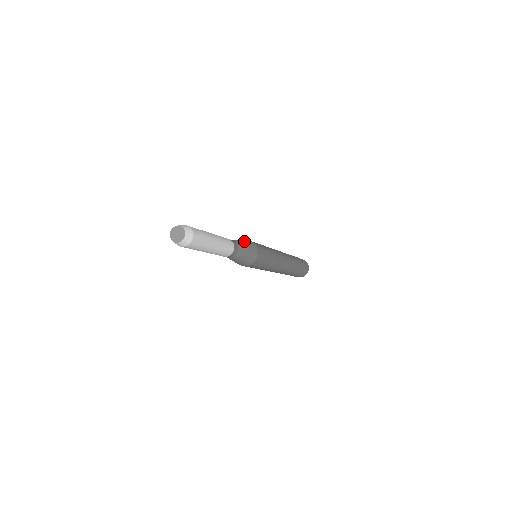
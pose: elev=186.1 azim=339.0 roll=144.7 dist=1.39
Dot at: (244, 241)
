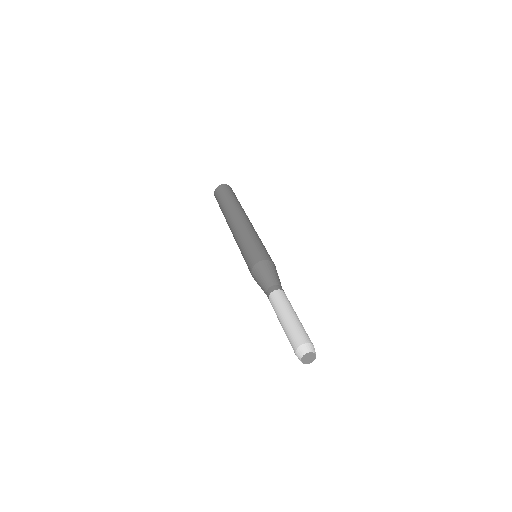
Dot at: (265, 272)
